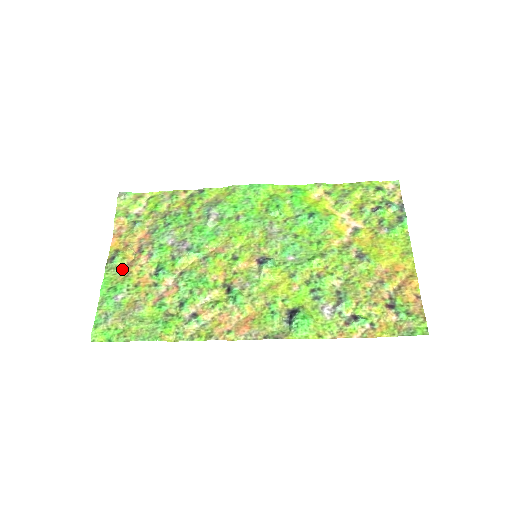
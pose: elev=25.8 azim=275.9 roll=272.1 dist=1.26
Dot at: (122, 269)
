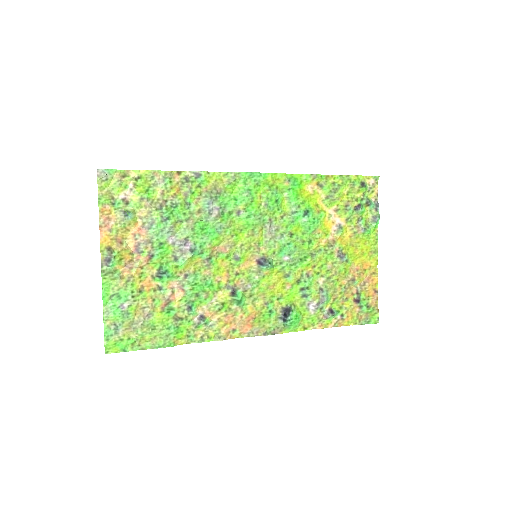
Dot at: (120, 272)
